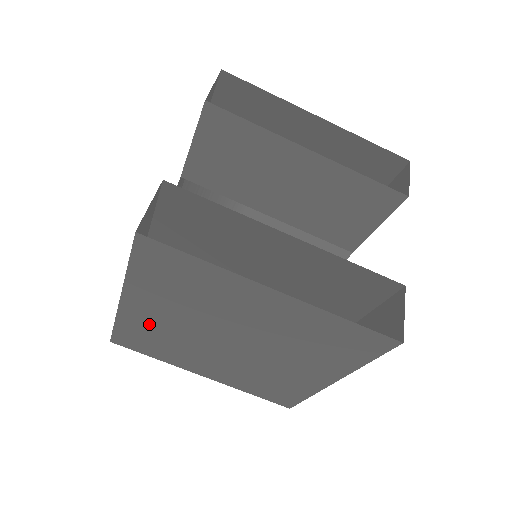
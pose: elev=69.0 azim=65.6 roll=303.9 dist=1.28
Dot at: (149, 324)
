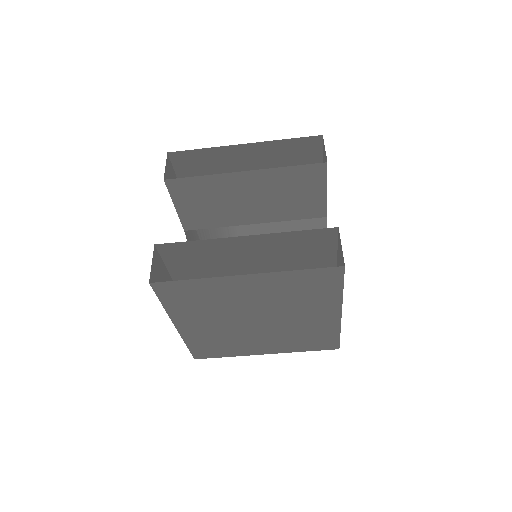
Dot at: (204, 335)
